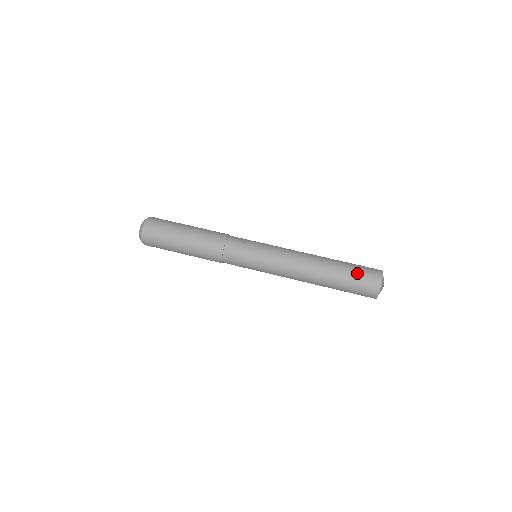
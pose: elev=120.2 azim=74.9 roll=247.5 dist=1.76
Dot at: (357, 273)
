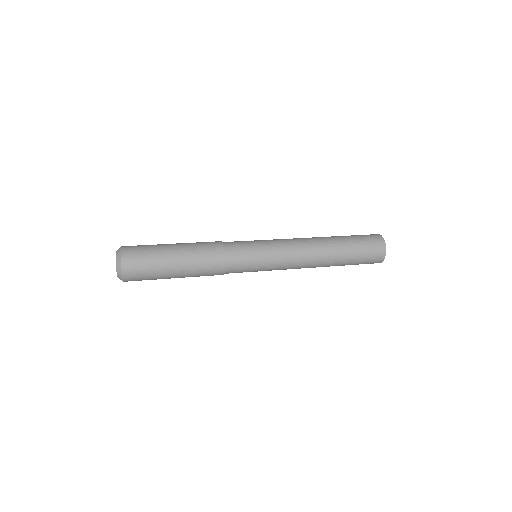
Dot at: (360, 238)
